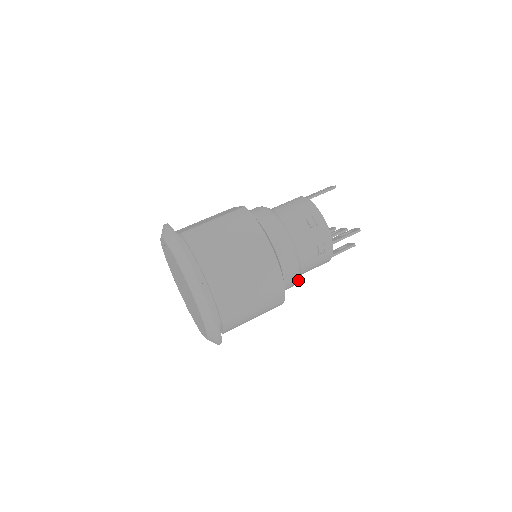
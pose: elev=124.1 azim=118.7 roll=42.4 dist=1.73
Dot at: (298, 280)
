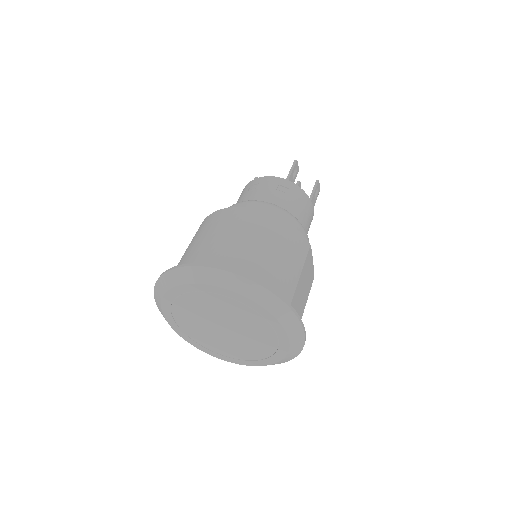
Dot at: (298, 221)
